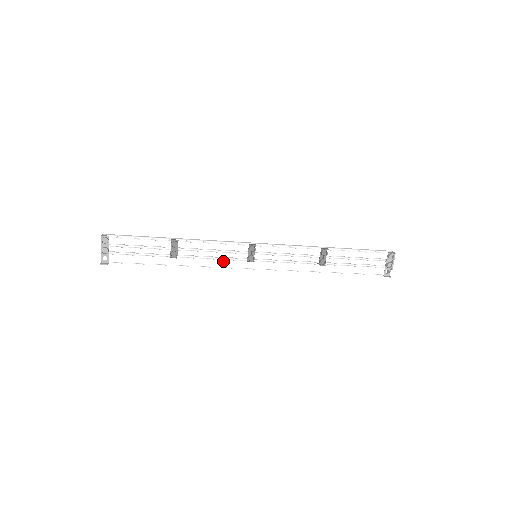
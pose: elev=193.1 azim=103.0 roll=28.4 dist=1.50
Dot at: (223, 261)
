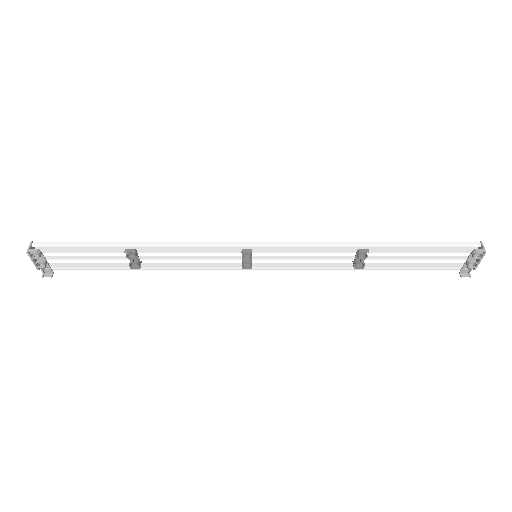
Dot at: (208, 262)
